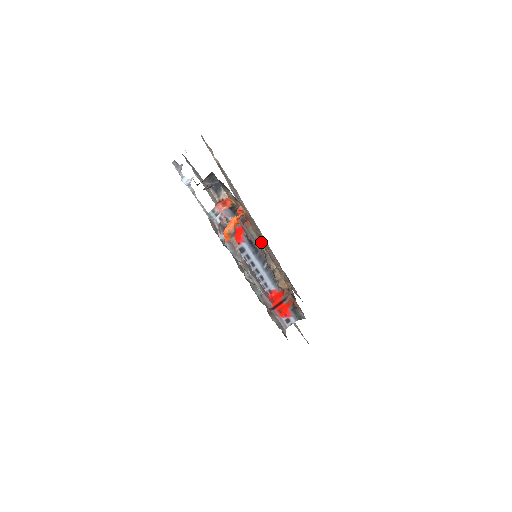
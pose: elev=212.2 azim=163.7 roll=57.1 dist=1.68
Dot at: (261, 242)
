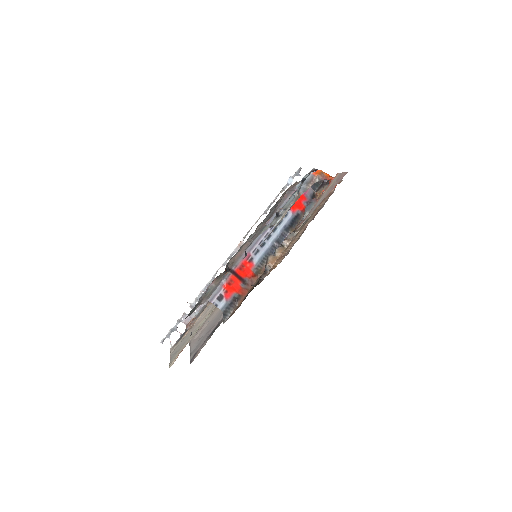
Dot at: (306, 220)
